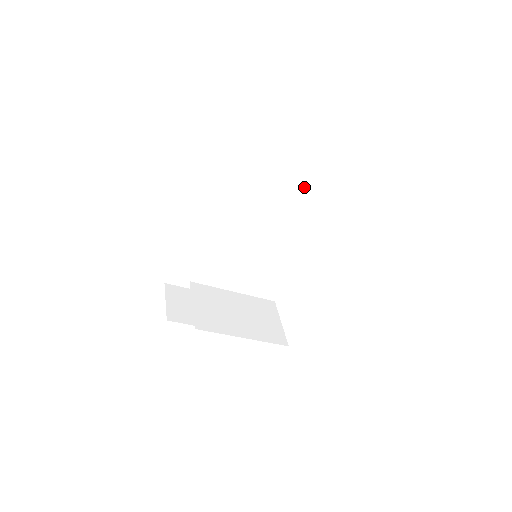
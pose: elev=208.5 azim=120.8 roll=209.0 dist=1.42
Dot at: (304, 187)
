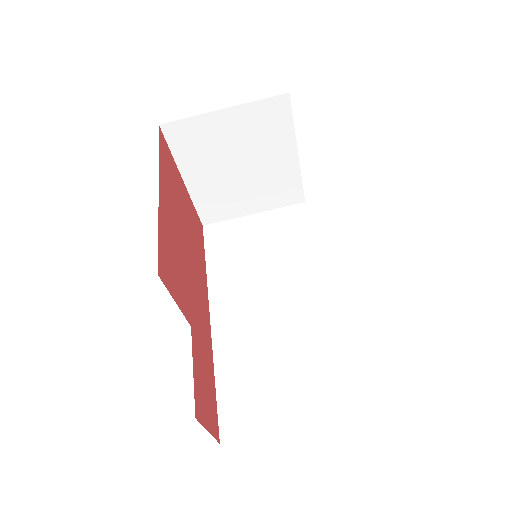
Dot at: (296, 229)
